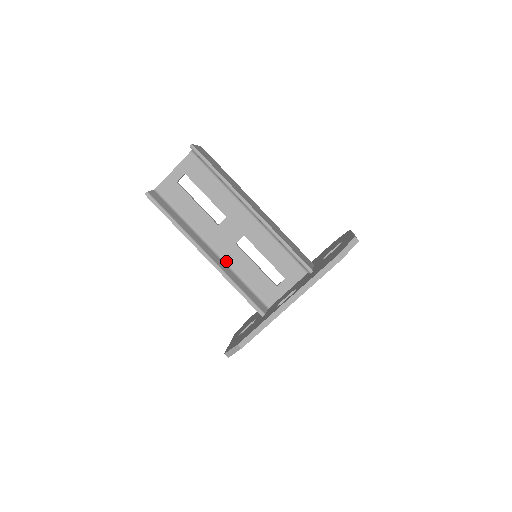
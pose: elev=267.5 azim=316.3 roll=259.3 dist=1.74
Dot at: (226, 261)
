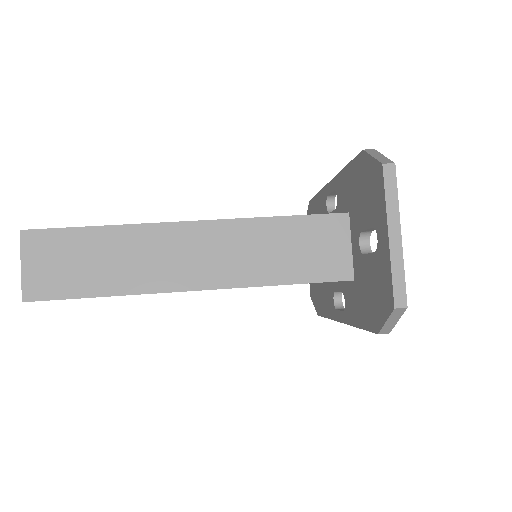
Dot at: occluded
